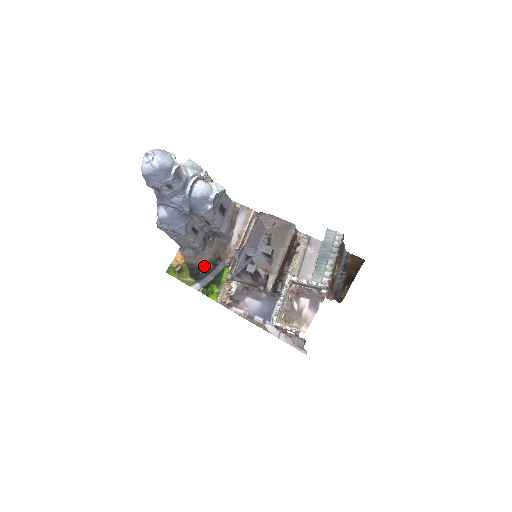
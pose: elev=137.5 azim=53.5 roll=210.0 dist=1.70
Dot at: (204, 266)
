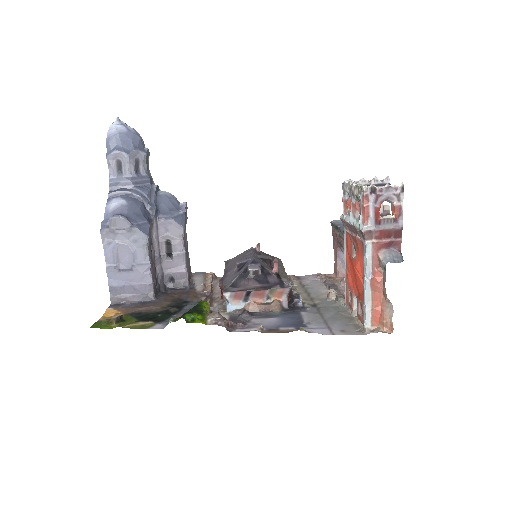
Dot at: (162, 310)
